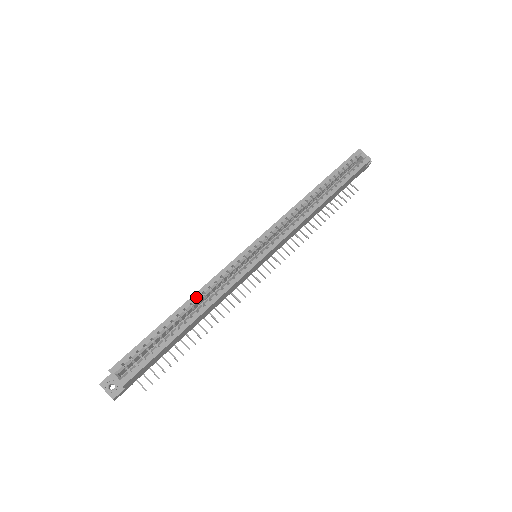
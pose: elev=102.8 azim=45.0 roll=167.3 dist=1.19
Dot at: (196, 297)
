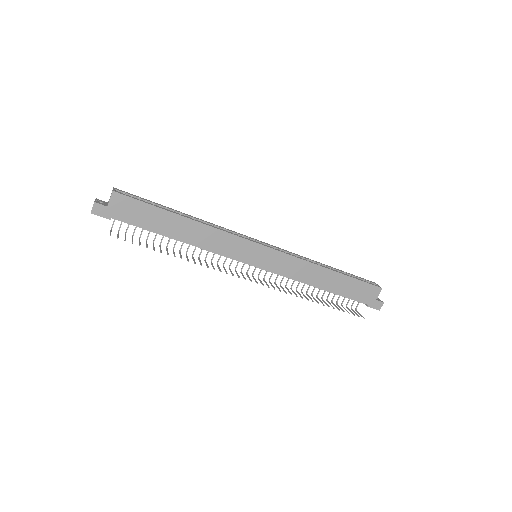
Dot at: (200, 219)
